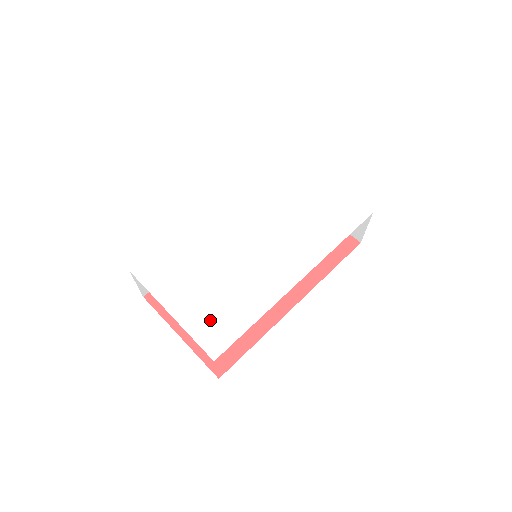
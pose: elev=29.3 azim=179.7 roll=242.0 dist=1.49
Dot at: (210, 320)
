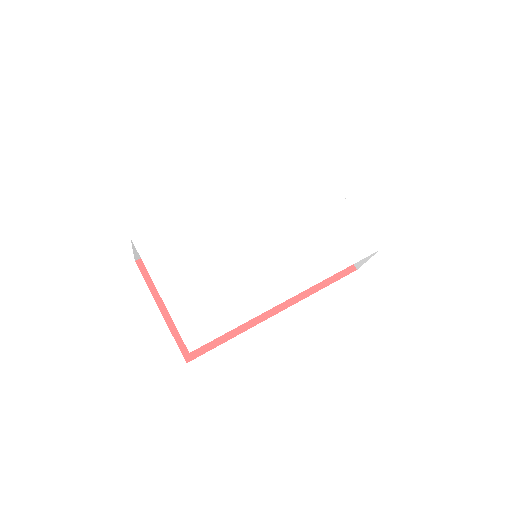
Dot at: (196, 311)
